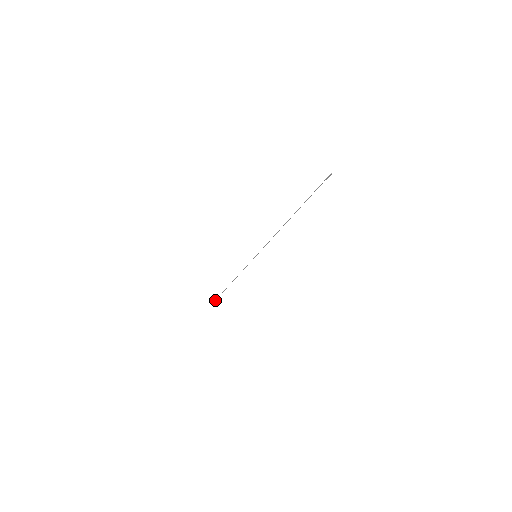
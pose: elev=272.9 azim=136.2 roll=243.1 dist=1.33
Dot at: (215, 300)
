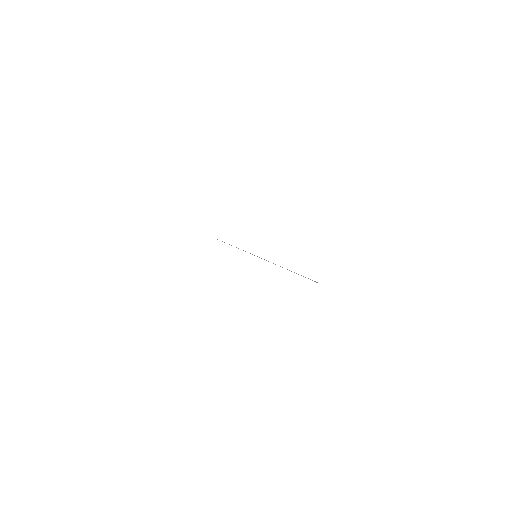
Dot at: (217, 239)
